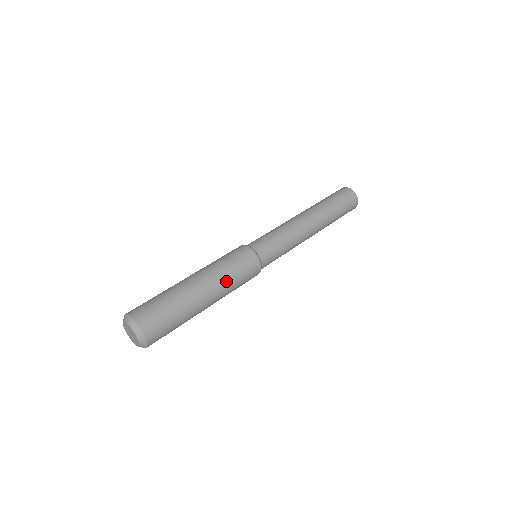
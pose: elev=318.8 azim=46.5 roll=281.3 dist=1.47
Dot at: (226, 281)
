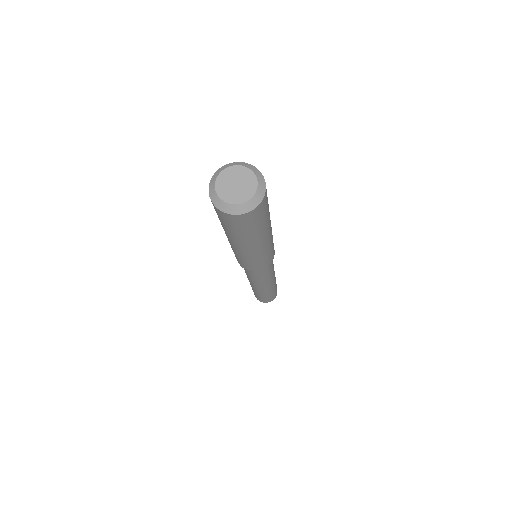
Dot at: occluded
